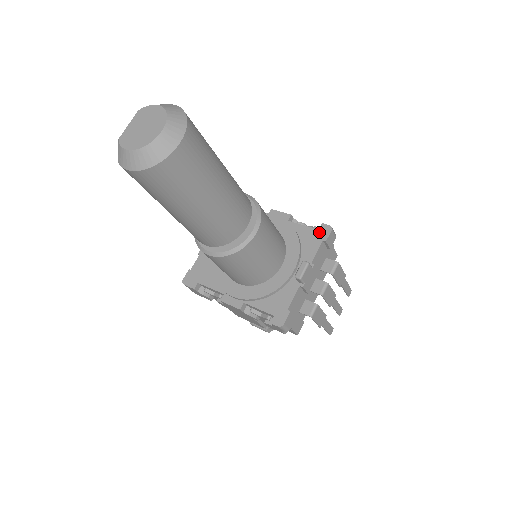
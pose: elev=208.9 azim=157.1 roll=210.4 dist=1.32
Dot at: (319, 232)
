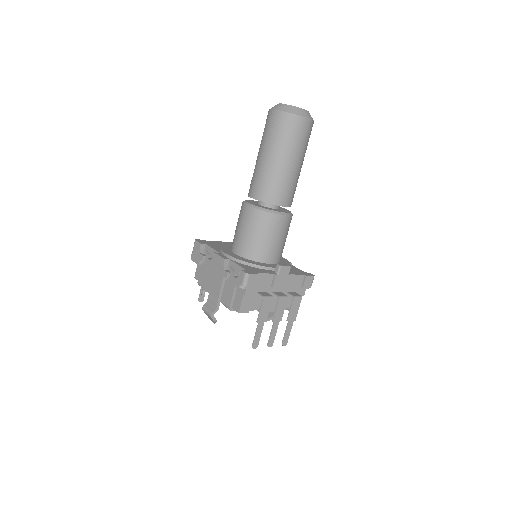
Dot at: (305, 273)
